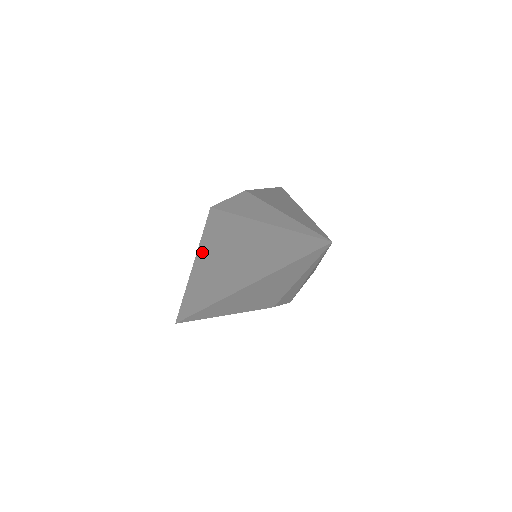
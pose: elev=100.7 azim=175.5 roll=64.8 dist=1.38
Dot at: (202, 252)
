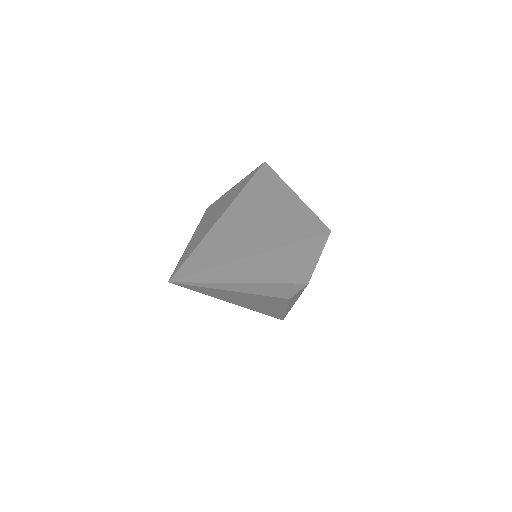
Dot at: occluded
